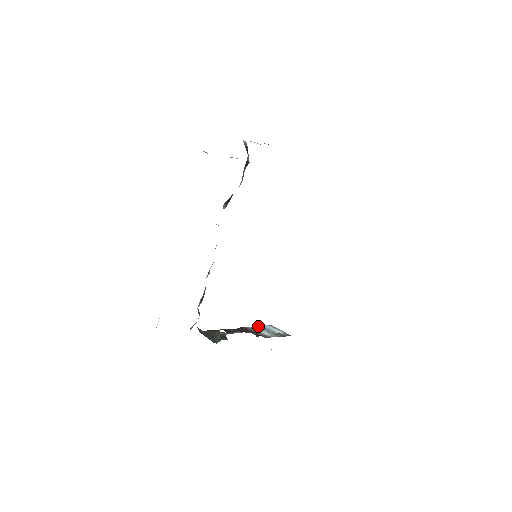
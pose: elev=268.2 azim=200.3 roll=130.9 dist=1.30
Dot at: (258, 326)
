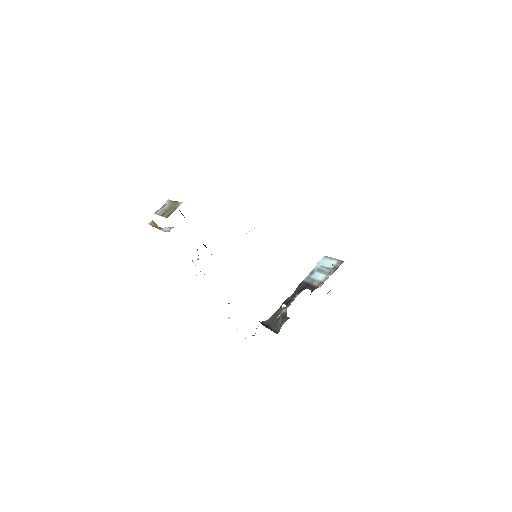
Dot at: (313, 269)
